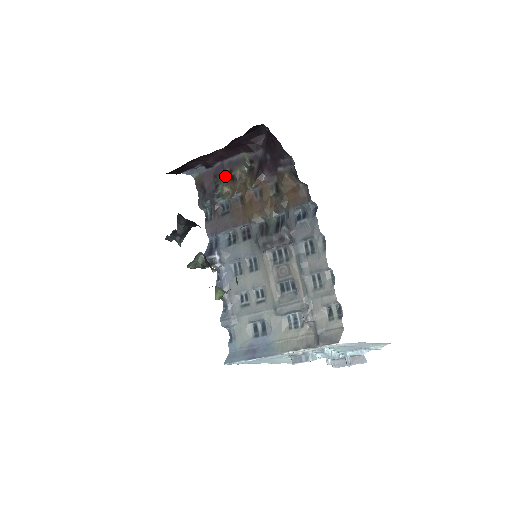
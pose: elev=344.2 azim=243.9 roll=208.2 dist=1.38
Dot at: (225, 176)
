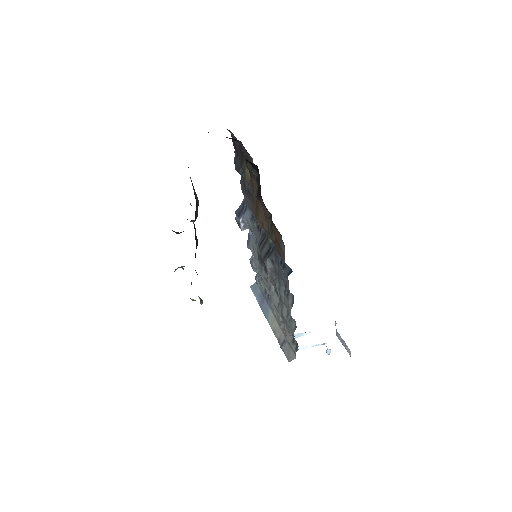
Dot at: (245, 159)
